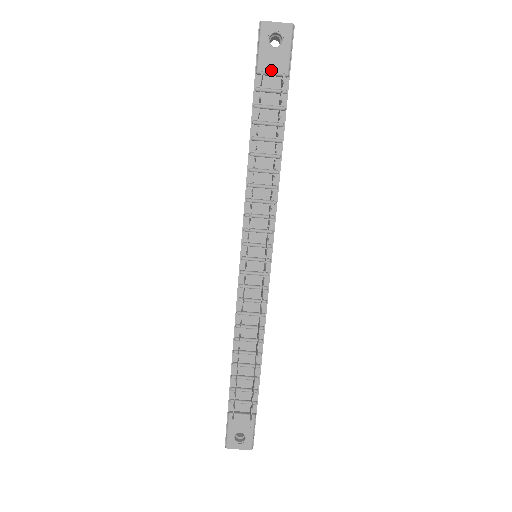
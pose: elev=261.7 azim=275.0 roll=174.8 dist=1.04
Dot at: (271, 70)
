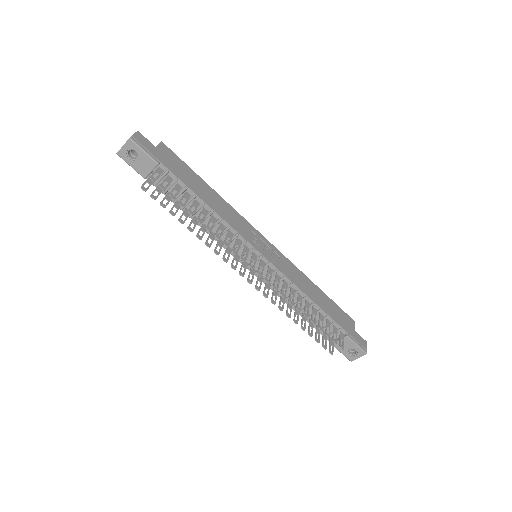
Dot at: (148, 171)
